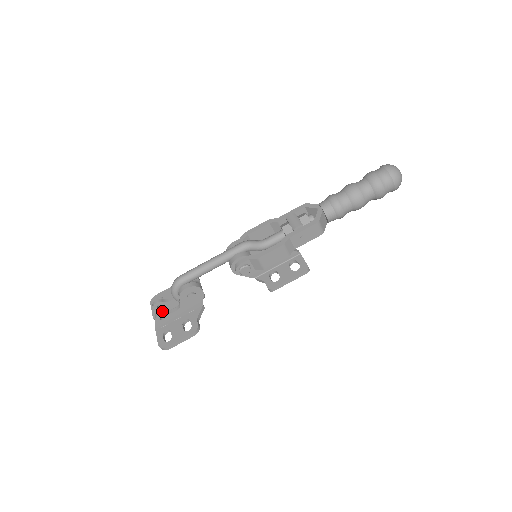
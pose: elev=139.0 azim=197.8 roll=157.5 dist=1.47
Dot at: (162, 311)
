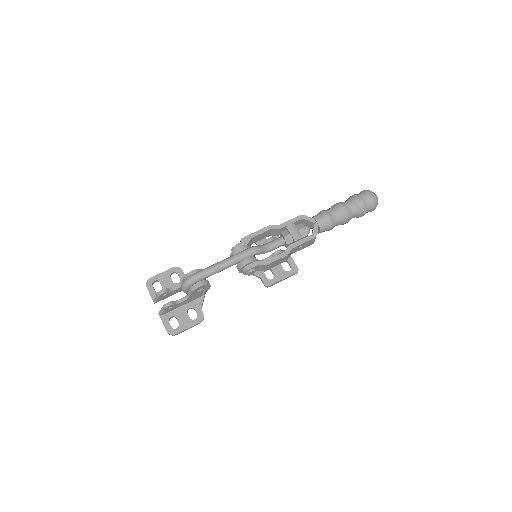
Dot at: (171, 302)
